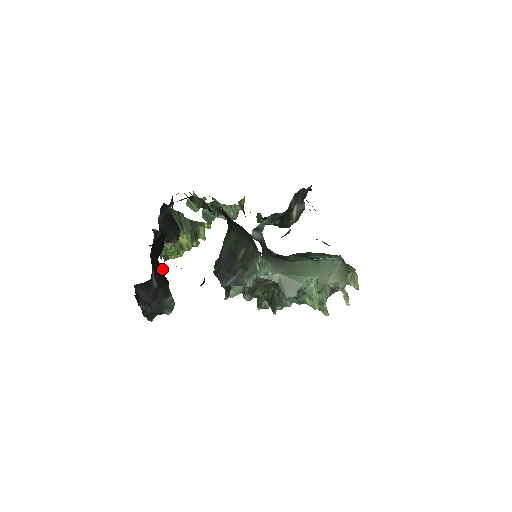
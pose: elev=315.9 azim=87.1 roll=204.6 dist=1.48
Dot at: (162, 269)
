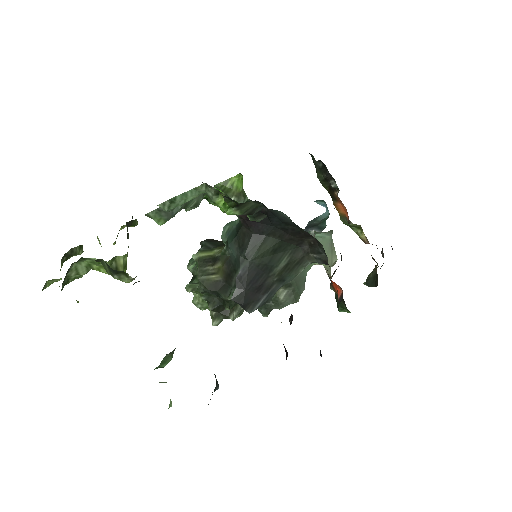
Dot at: occluded
